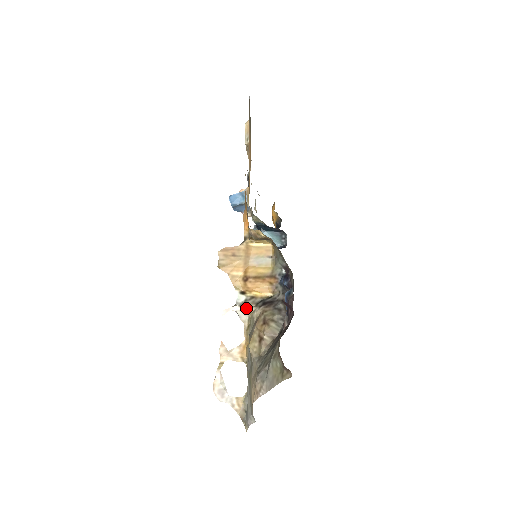
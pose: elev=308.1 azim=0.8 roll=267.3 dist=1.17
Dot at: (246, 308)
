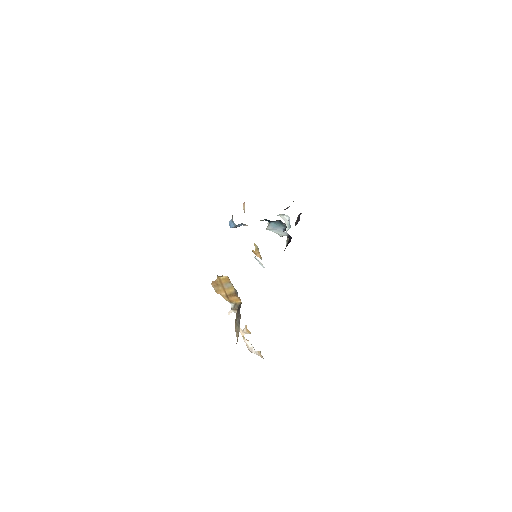
Dot at: (235, 310)
